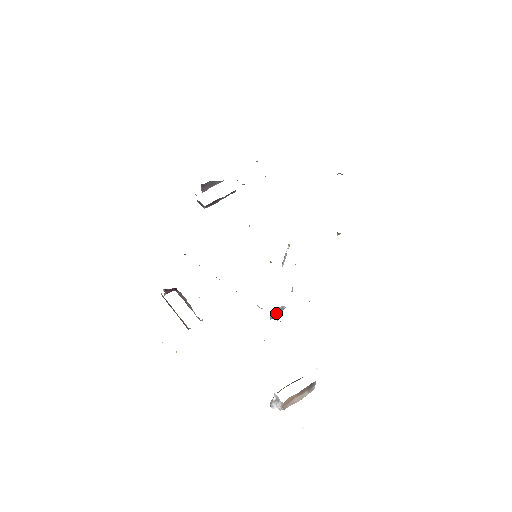
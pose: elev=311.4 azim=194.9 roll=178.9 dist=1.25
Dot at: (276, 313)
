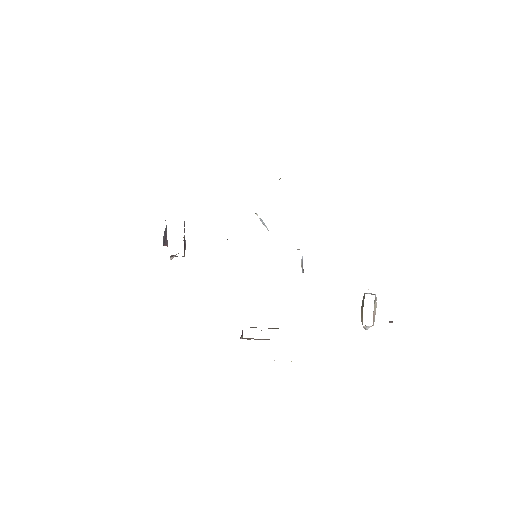
Dot at: (302, 267)
